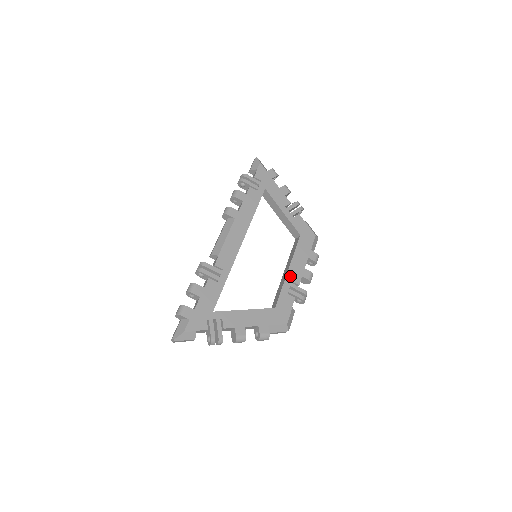
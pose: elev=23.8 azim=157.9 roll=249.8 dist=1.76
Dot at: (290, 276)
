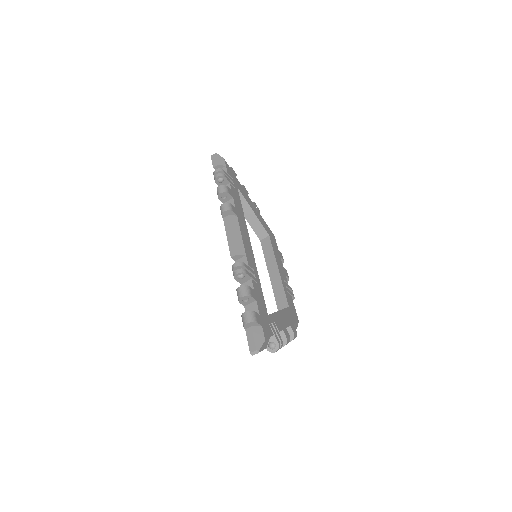
Dot at: (281, 275)
